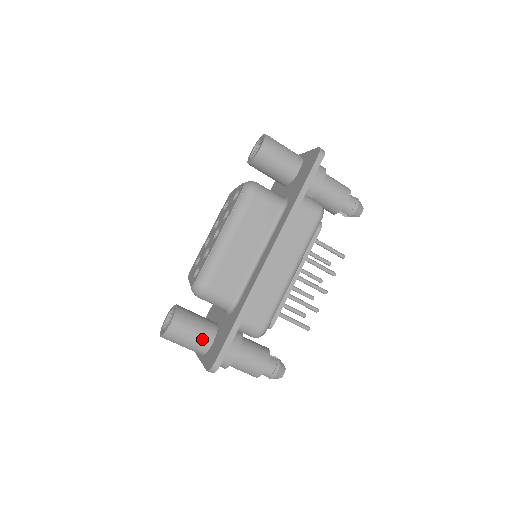
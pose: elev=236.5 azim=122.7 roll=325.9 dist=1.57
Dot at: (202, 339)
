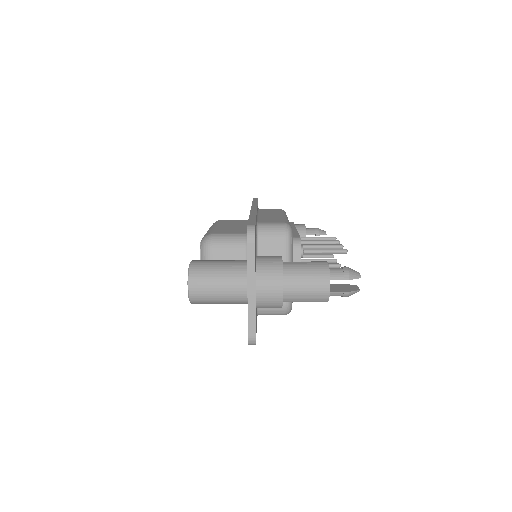
Dot at: occluded
